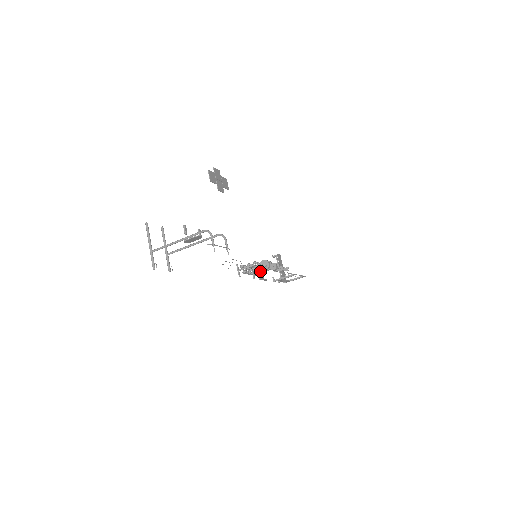
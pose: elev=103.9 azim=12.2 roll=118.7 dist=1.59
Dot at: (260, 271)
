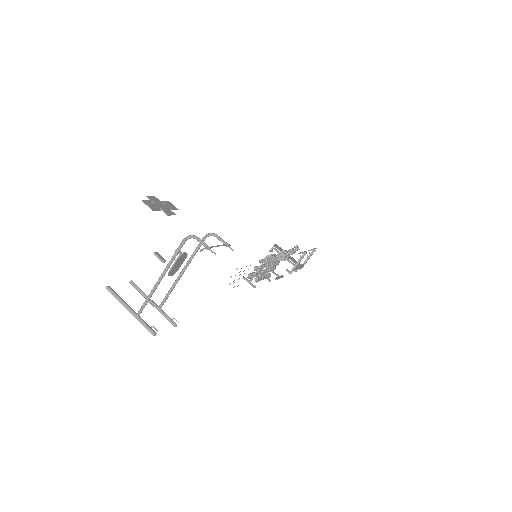
Dot at: (272, 268)
